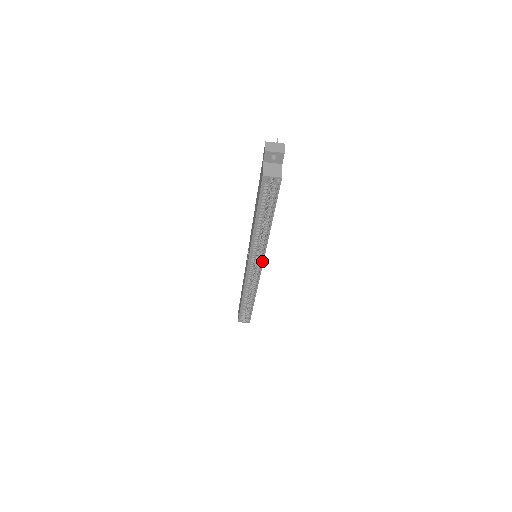
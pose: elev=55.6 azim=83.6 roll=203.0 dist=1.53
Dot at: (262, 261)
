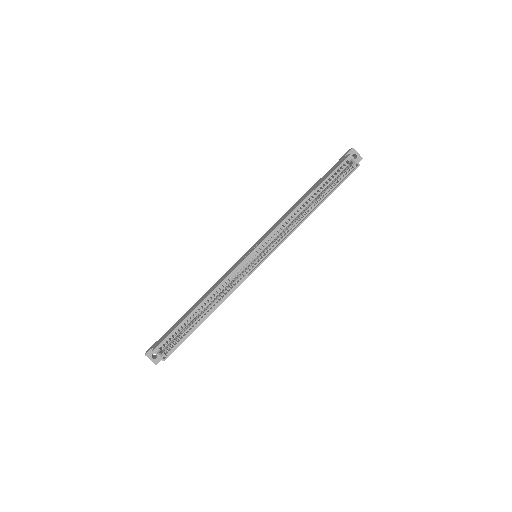
Dot at: (272, 251)
